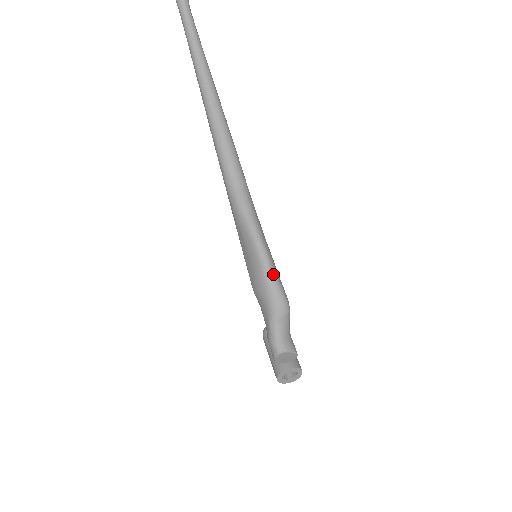
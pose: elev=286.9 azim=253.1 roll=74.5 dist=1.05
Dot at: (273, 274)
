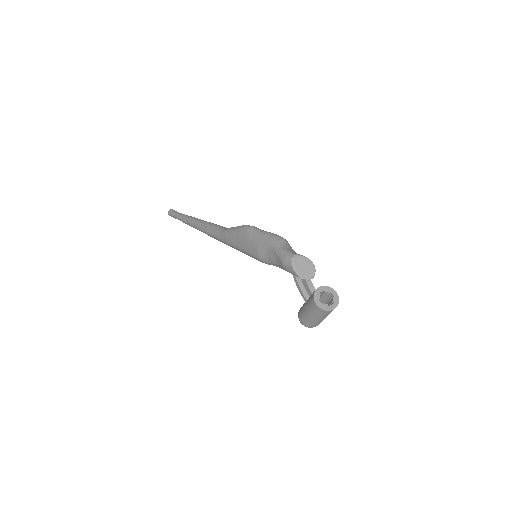
Dot at: (262, 230)
